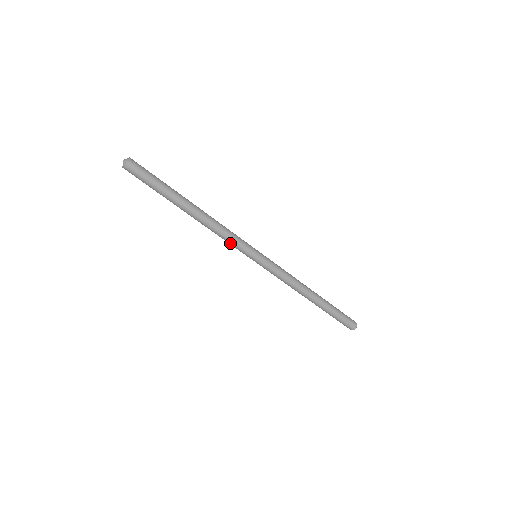
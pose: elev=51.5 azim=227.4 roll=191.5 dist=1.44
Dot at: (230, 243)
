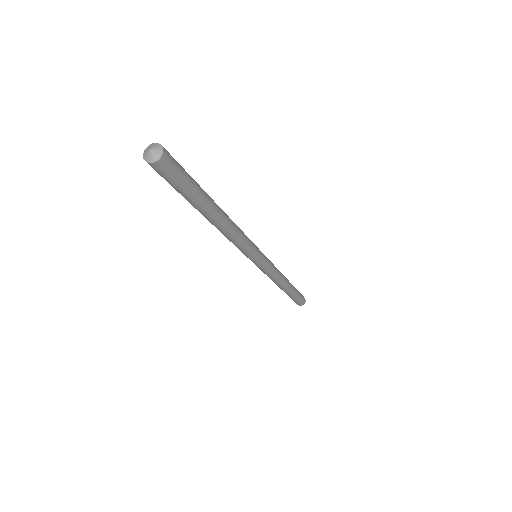
Dot at: (236, 246)
